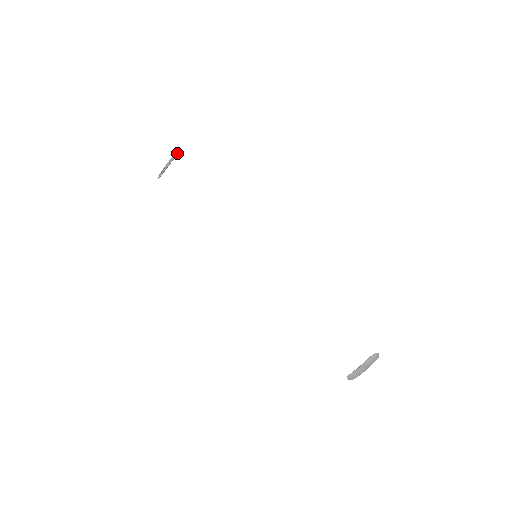
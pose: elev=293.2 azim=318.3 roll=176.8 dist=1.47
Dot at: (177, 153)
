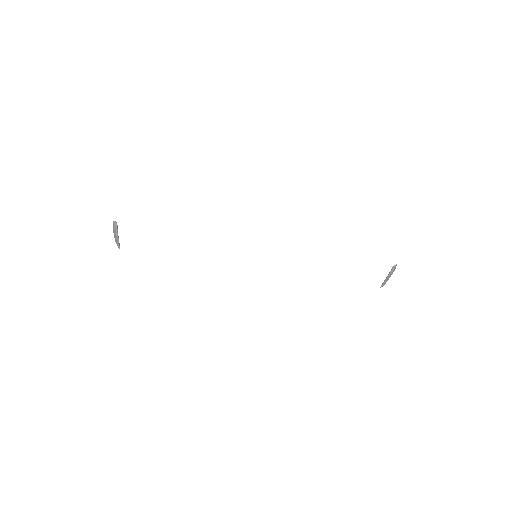
Dot at: (116, 224)
